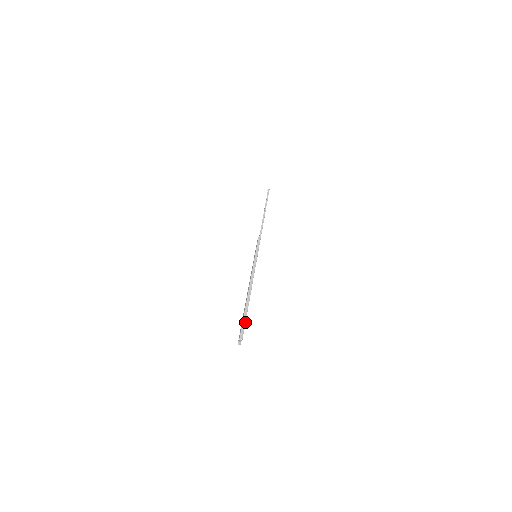
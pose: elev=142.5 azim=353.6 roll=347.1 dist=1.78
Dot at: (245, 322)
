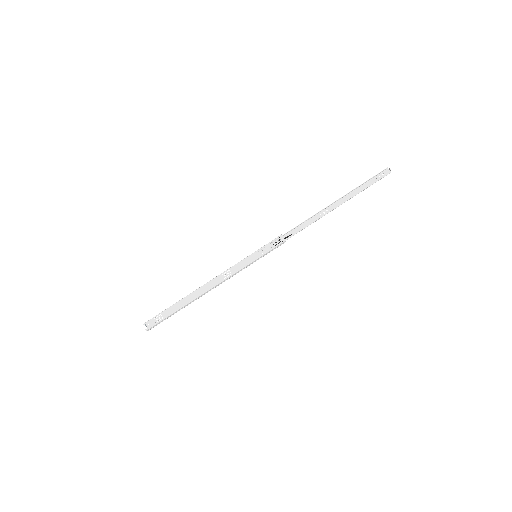
Dot at: occluded
